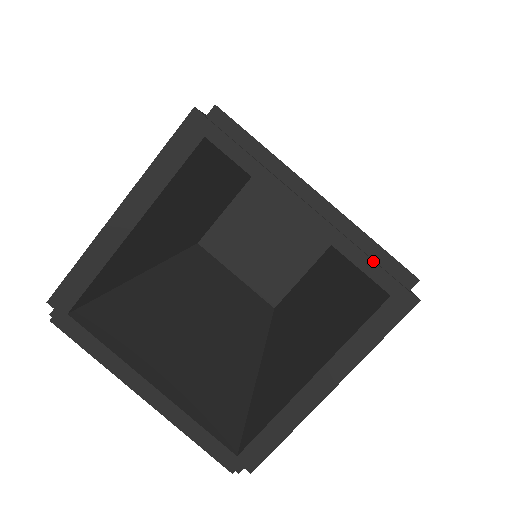
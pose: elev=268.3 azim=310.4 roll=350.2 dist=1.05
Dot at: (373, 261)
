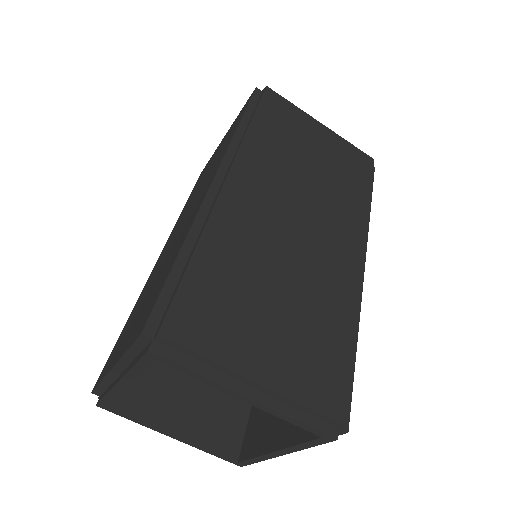
Dot at: (305, 425)
